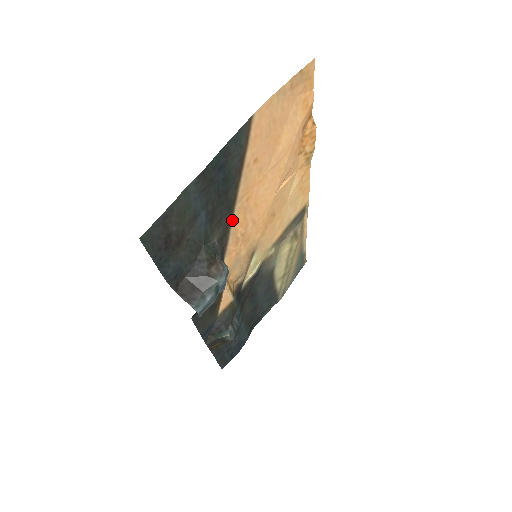
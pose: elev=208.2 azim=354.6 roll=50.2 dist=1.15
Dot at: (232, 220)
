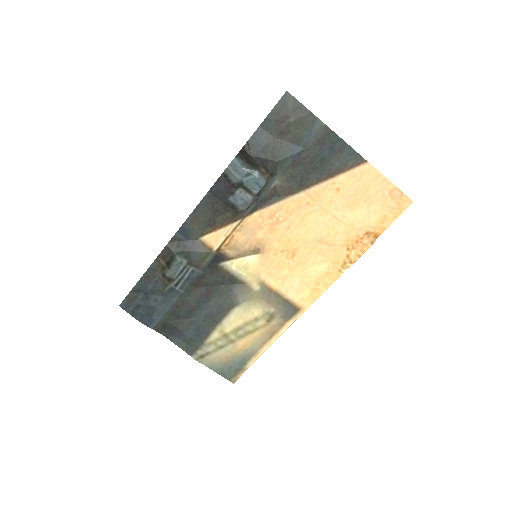
Dot at: (290, 197)
